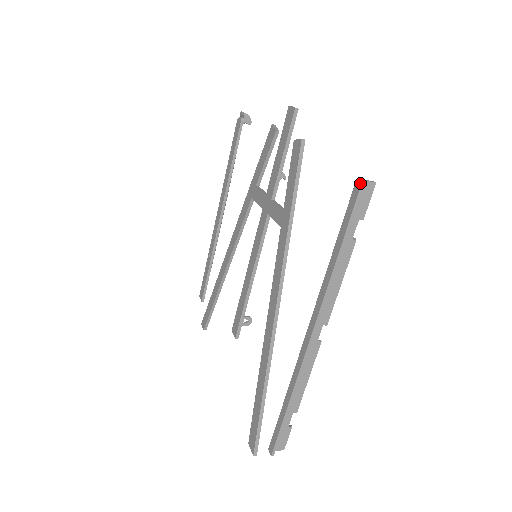
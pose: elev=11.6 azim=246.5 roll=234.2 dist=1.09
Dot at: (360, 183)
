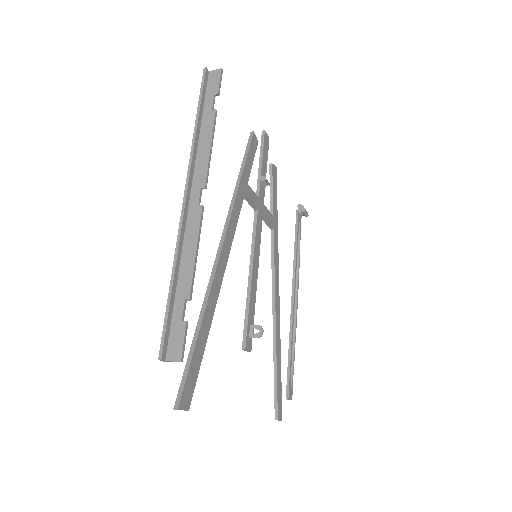
Dot at: (204, 71)
